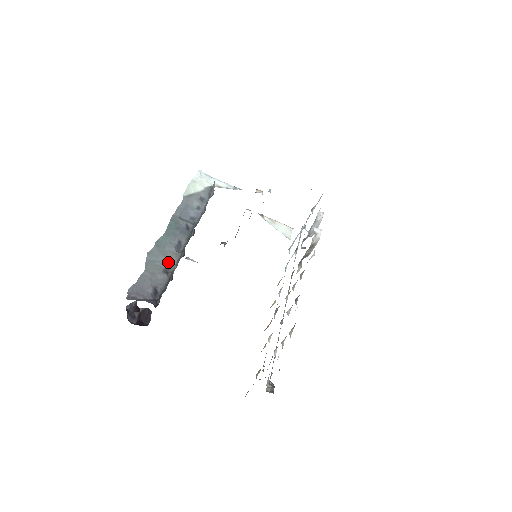
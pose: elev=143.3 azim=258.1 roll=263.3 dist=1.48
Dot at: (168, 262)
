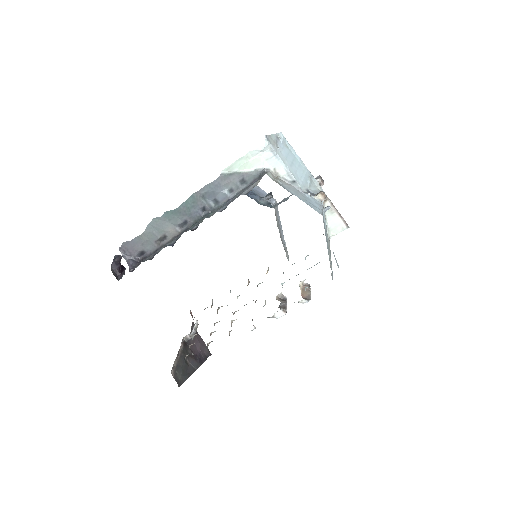
Dot at: (165, 235)
